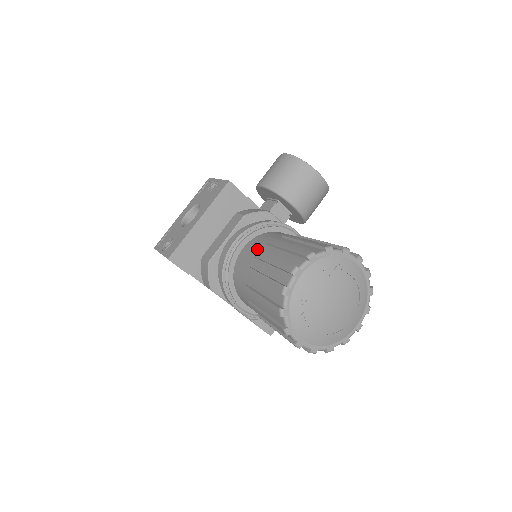
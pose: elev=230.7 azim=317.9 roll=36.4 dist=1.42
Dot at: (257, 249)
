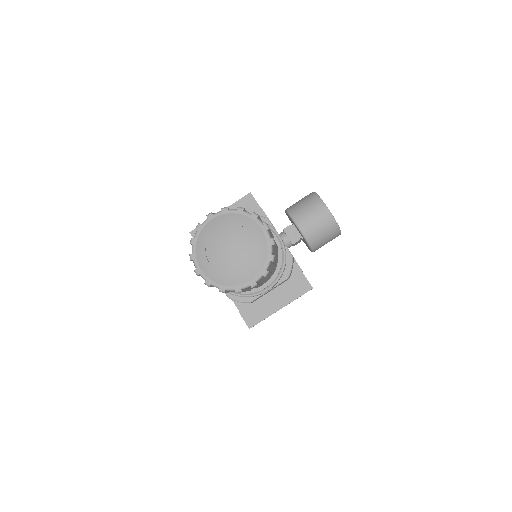
Dot at: occluded
